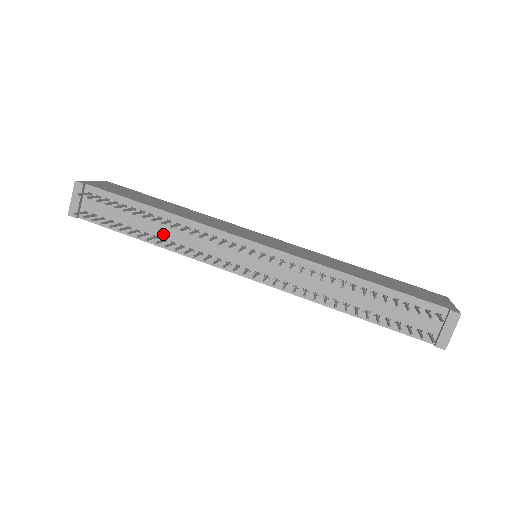
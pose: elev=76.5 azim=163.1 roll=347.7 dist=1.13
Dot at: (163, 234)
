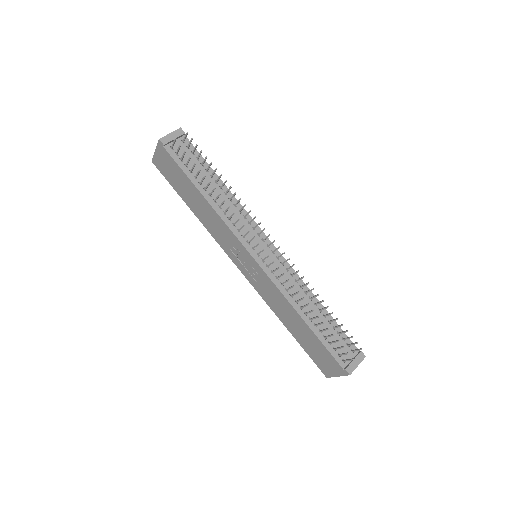
Dot at: occluded
